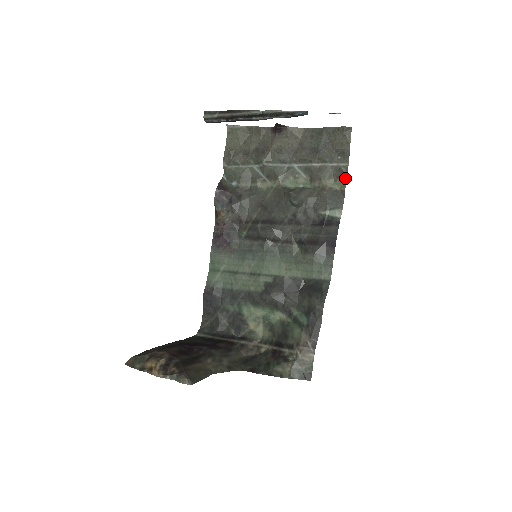
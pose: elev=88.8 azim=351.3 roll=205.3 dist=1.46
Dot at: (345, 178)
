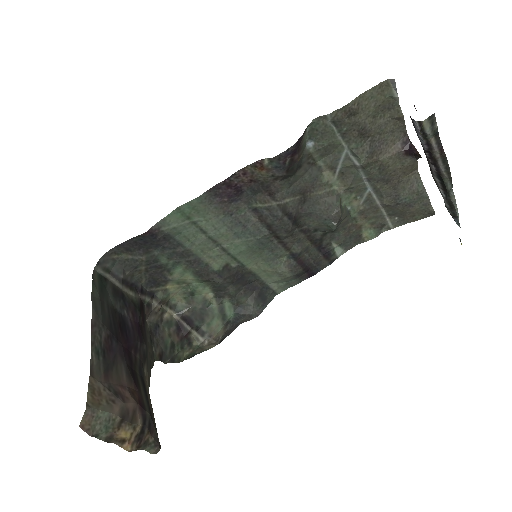
Dot at: (378, 235)
